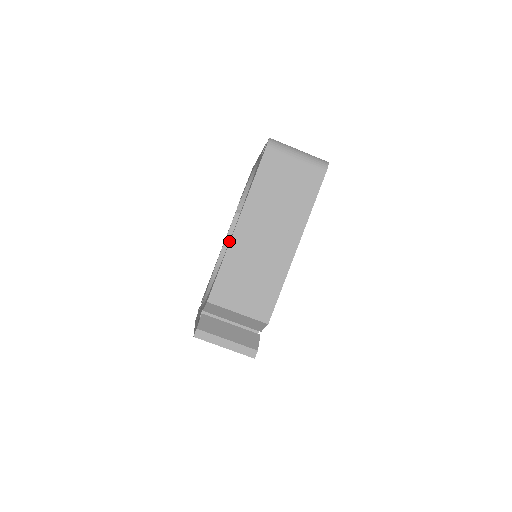
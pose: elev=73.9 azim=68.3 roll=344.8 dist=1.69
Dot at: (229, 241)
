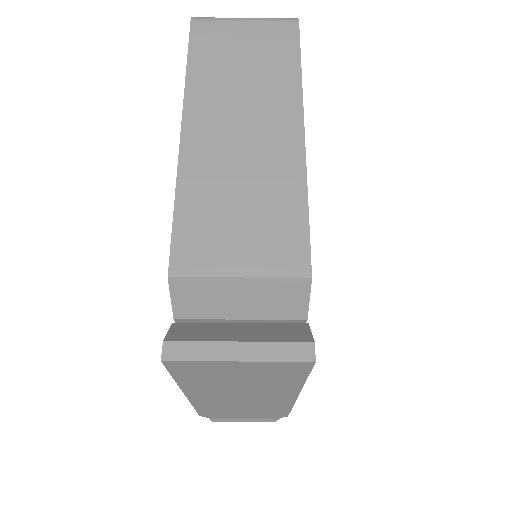
Dot at: occluded
